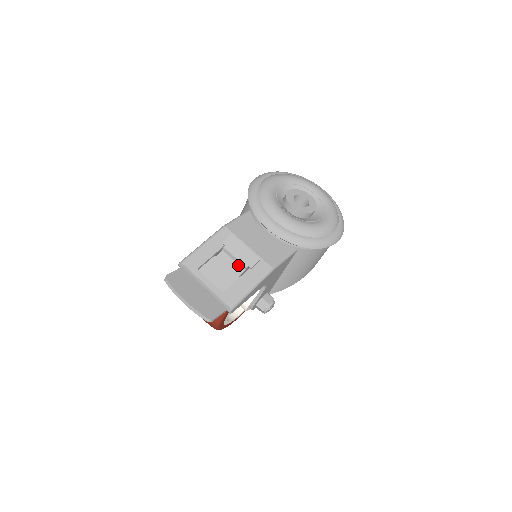
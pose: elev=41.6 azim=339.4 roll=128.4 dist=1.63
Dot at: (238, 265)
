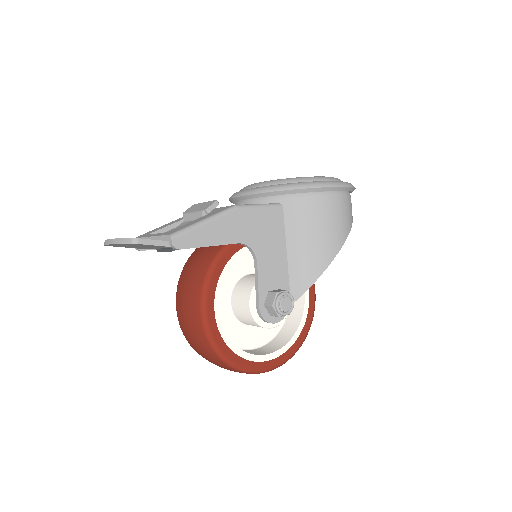
Dot at: occluded
